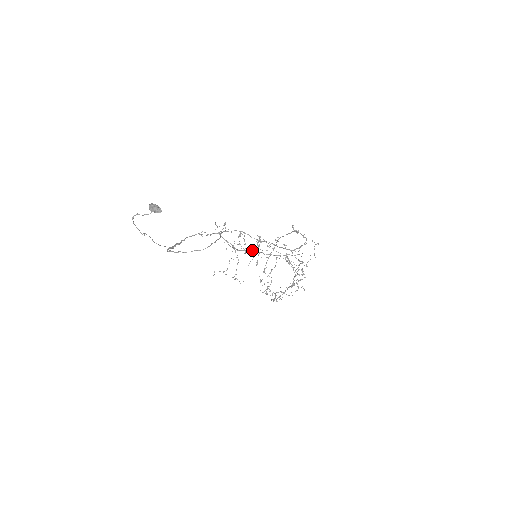
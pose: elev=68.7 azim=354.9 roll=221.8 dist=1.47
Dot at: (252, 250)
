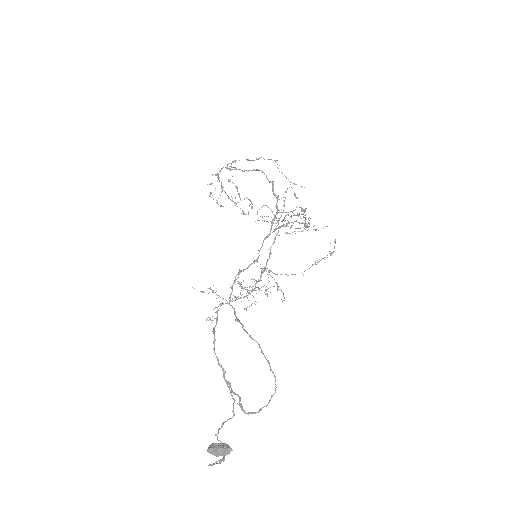
Dot at: (261, 274)
